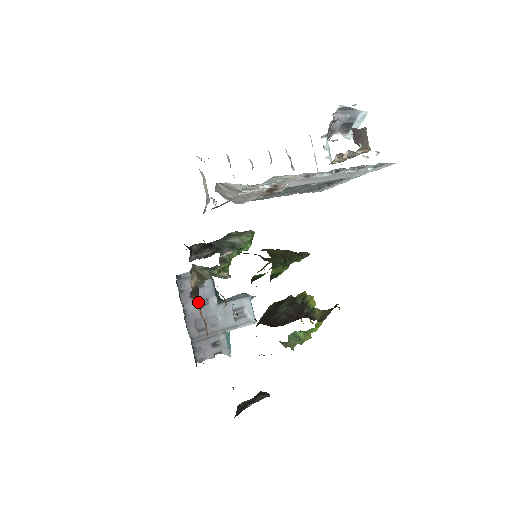
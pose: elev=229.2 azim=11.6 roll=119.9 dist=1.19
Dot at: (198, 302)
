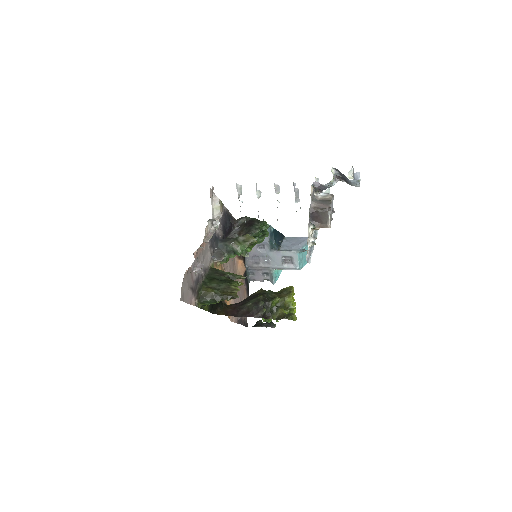
Dot at: (256, 246)
